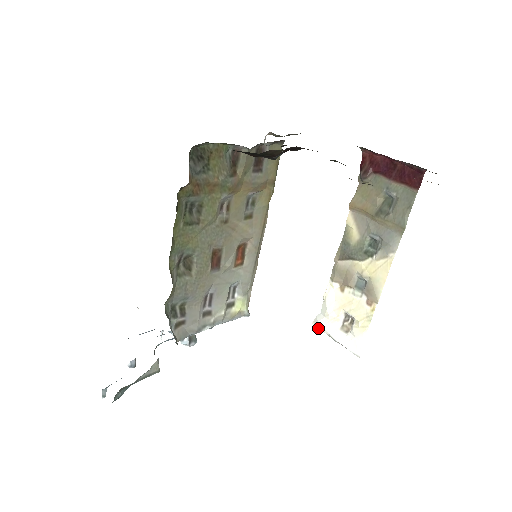
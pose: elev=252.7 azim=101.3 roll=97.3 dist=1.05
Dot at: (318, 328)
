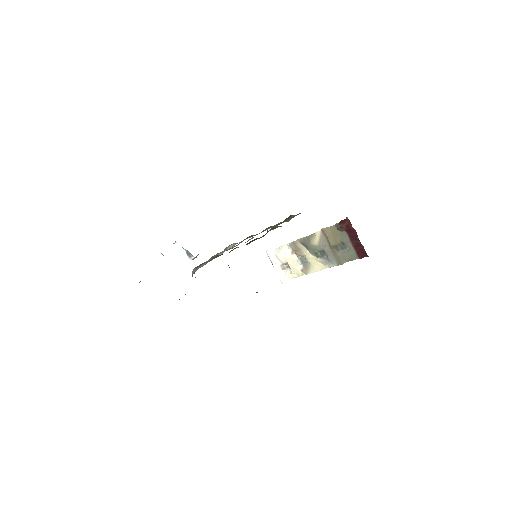
Dot at: (268, 256)
